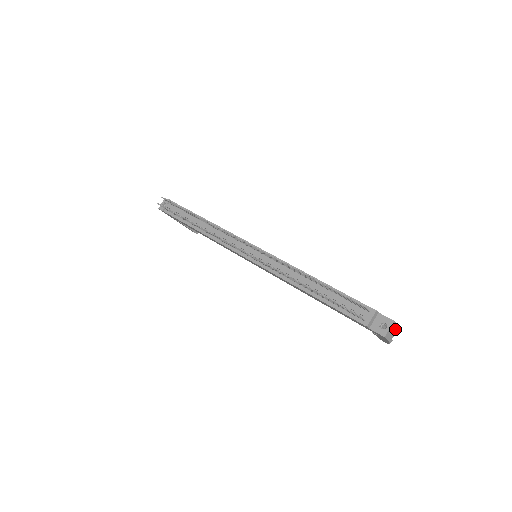
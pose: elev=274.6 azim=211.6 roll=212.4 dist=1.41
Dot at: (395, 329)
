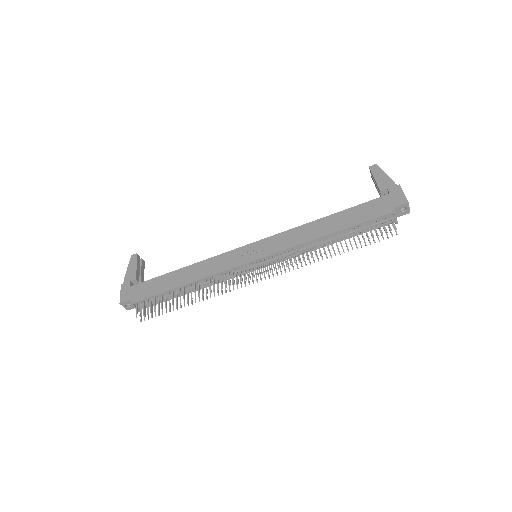
Dot at: (389, 180)
